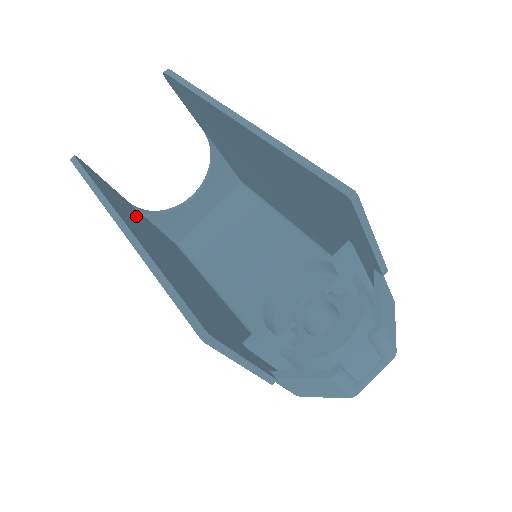
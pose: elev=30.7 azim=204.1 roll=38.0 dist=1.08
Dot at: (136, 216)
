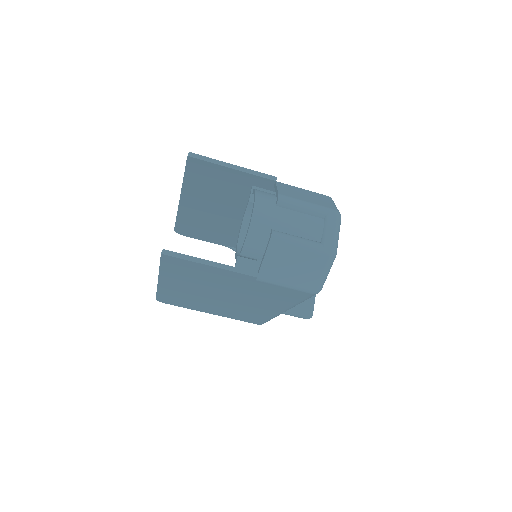
Dot at: occluded
